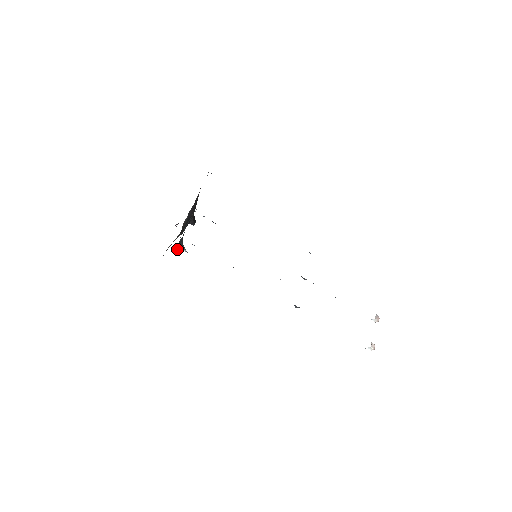
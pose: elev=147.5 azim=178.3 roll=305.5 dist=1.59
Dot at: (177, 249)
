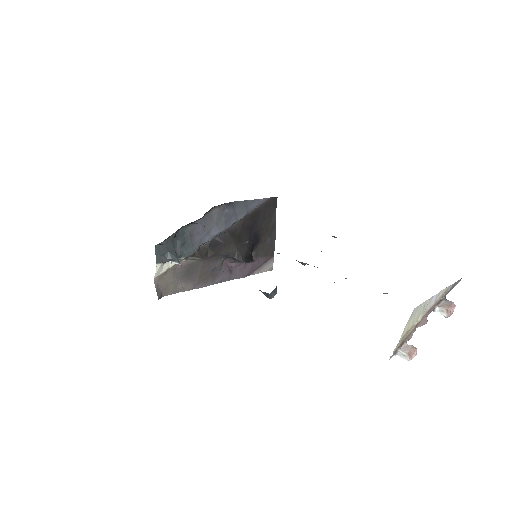
Dot at: (163, 259)
